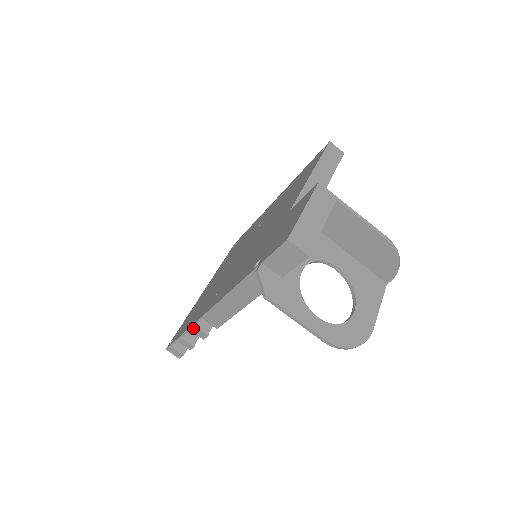
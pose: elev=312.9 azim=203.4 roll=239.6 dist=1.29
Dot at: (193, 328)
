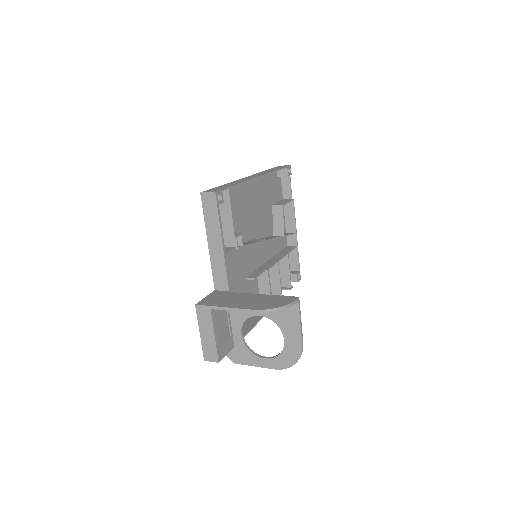
Dot at: occluded
